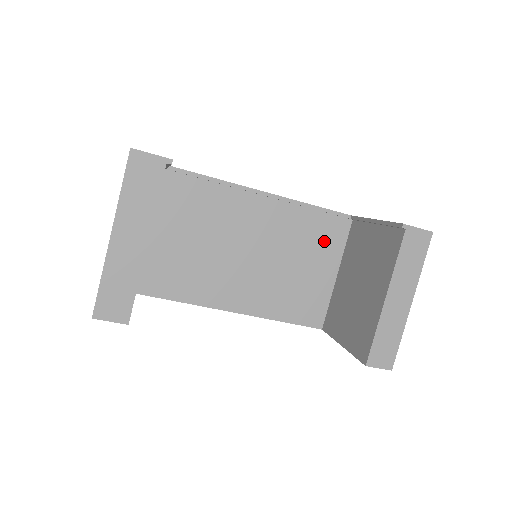
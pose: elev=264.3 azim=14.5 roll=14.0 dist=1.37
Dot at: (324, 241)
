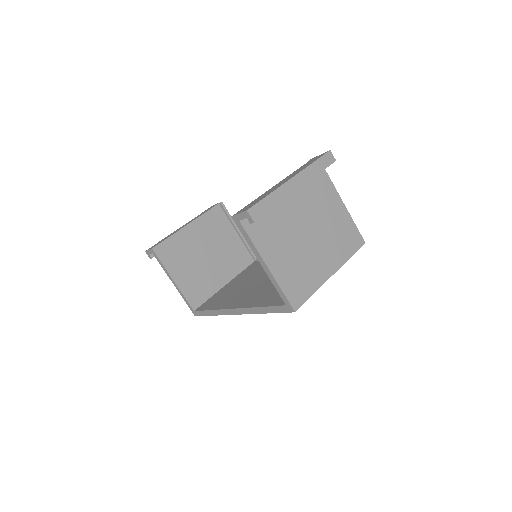
Dot at: occluded
